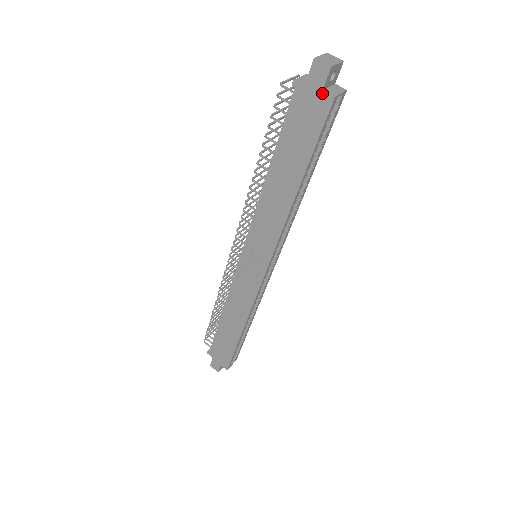
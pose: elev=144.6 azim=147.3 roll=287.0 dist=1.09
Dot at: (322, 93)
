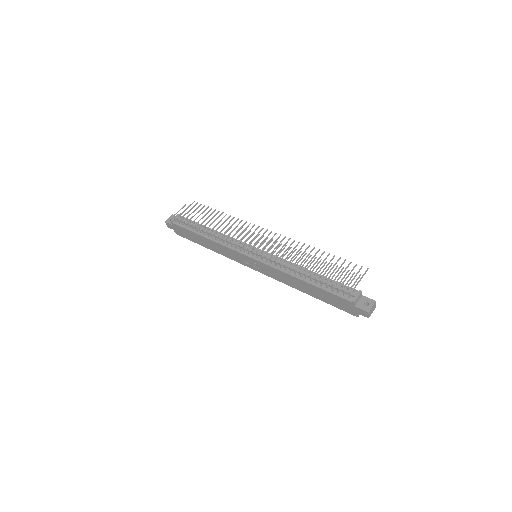
Dot at: (356, 313)
